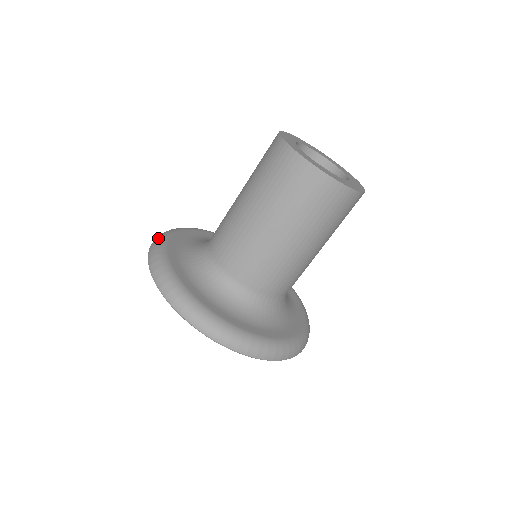
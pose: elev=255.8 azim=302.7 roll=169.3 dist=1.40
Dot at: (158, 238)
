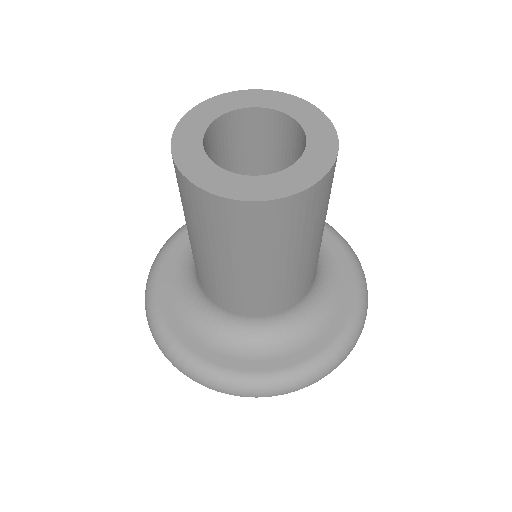
Dot at: (146, 287)
